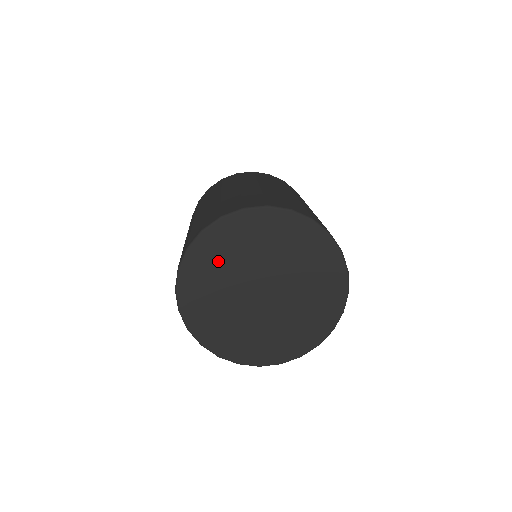
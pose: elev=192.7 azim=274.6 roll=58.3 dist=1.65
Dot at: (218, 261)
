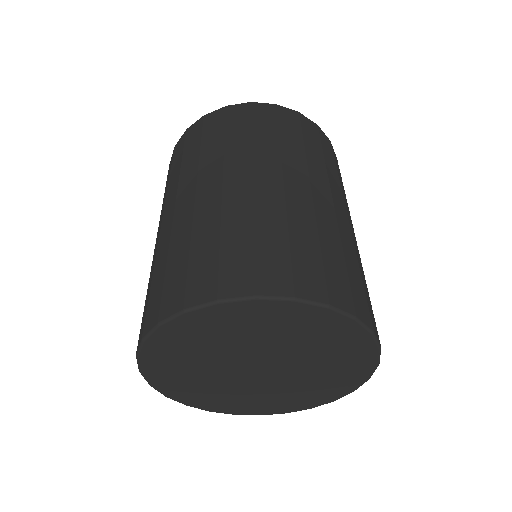
Dot at: (220, 333)
